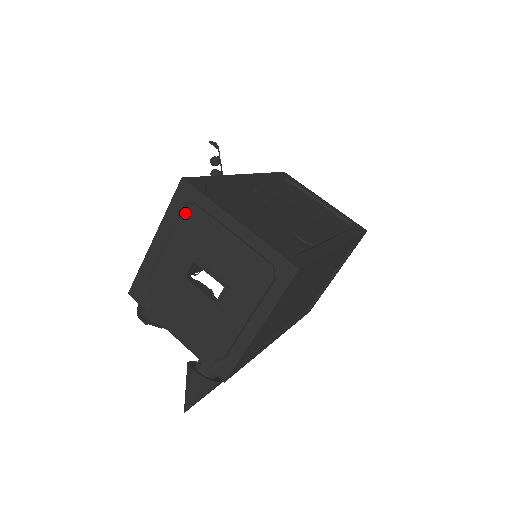
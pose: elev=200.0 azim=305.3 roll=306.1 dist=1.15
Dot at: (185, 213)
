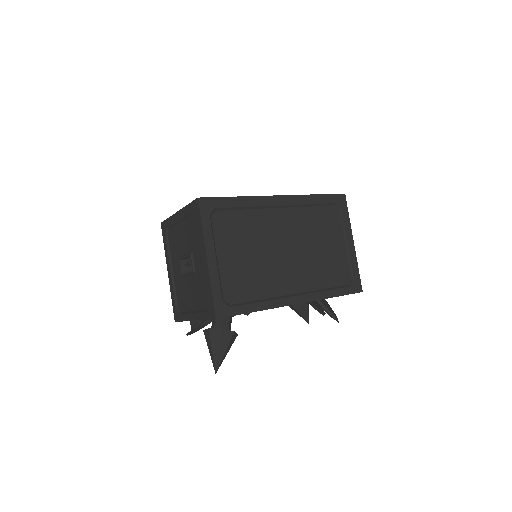
Dot at: (169, 240)
